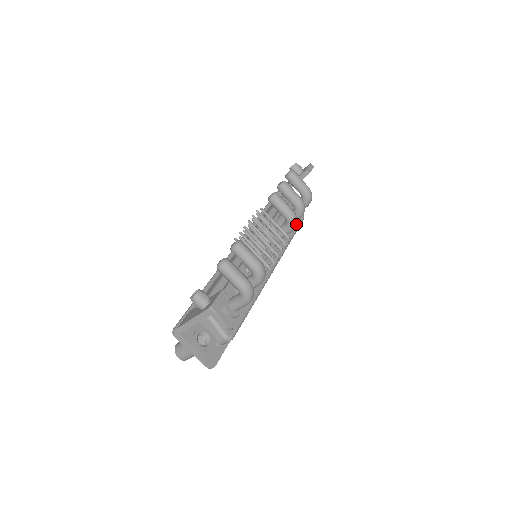
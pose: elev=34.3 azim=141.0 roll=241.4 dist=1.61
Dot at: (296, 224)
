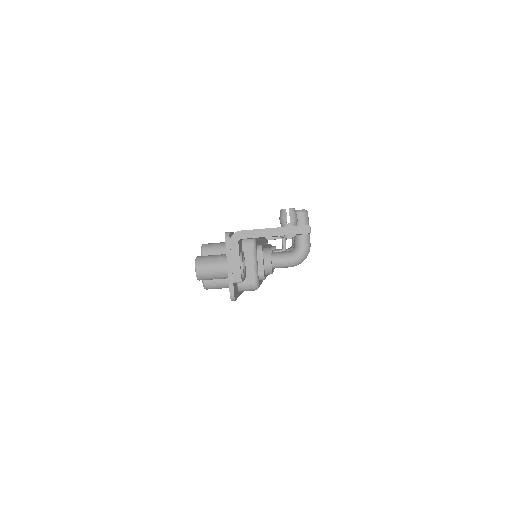
Dot at: occluded
